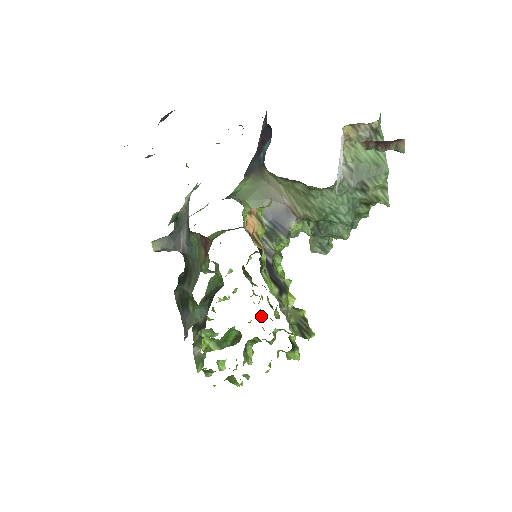
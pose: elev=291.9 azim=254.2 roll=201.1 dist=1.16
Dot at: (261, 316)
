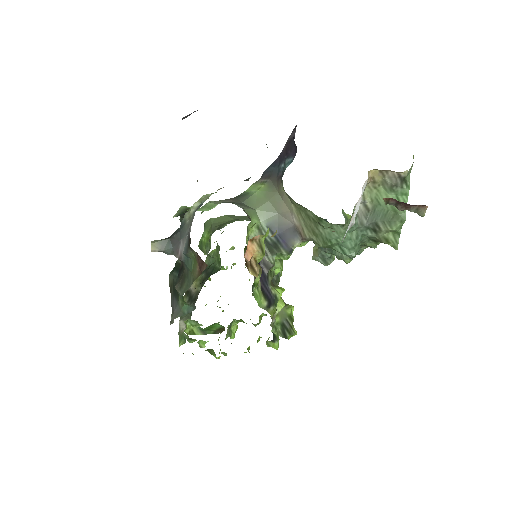
Dot at: occluded
